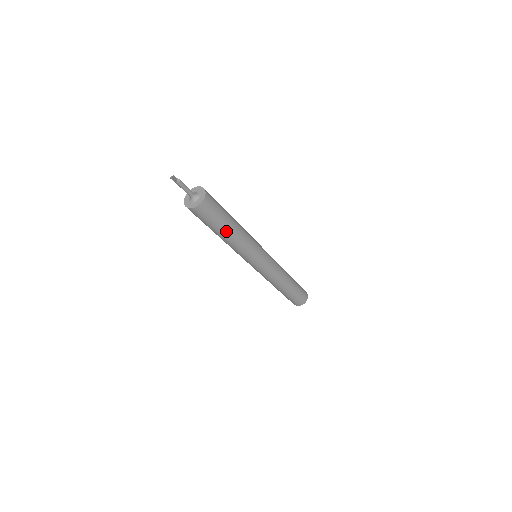
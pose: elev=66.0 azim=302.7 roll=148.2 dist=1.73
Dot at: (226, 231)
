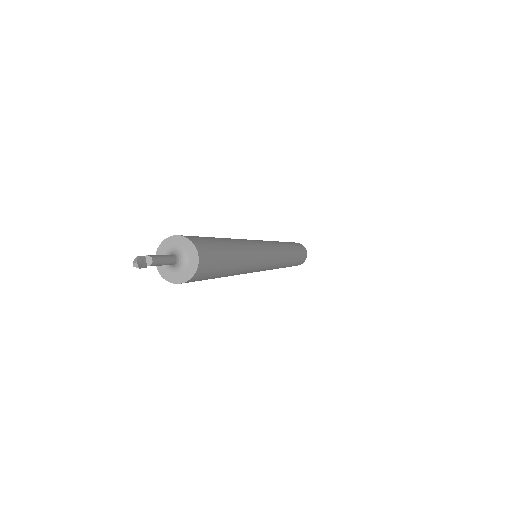
Dot at: (227, 274)
